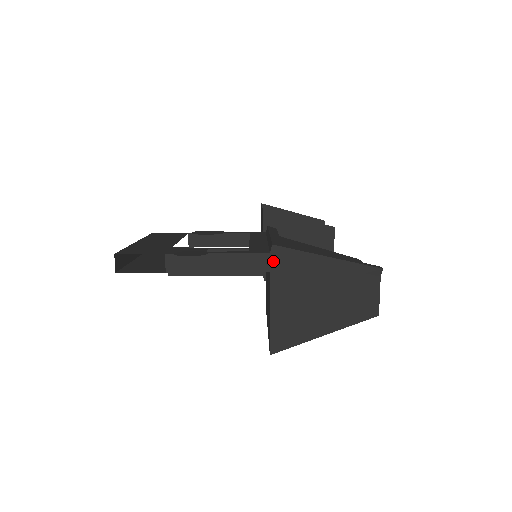
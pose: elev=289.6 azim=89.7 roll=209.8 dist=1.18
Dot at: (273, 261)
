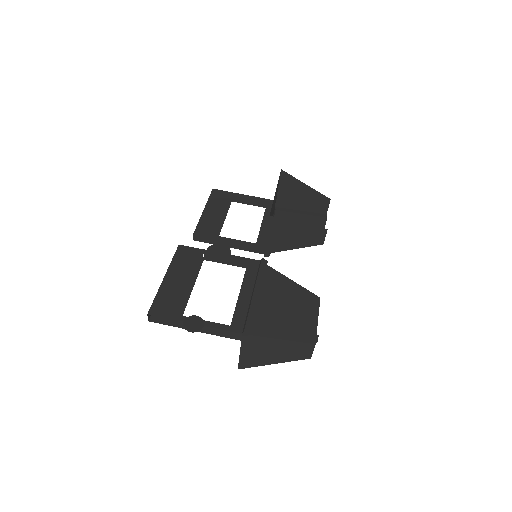
Dot at: (244, 337)
